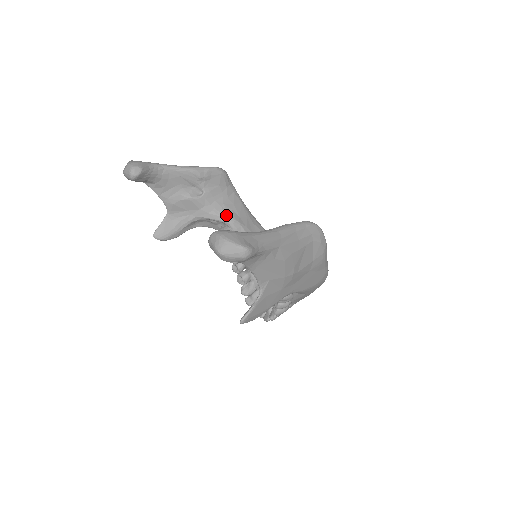
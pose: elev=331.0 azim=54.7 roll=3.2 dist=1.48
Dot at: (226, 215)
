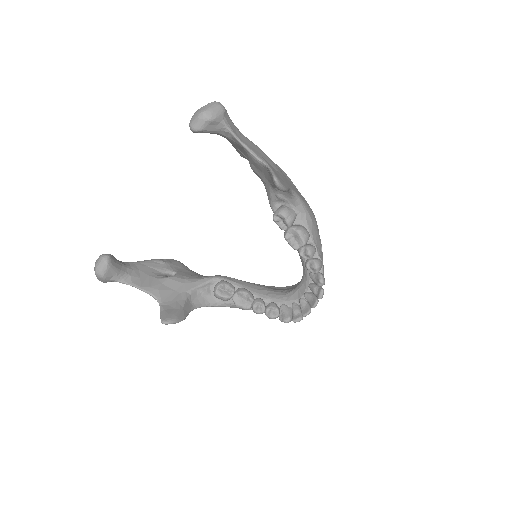
Dot at: (208, 276)
